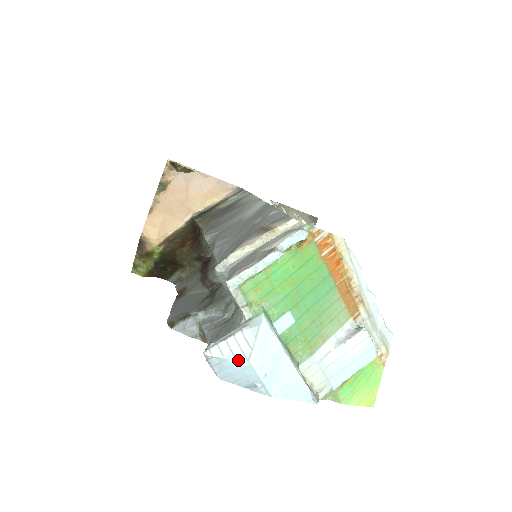
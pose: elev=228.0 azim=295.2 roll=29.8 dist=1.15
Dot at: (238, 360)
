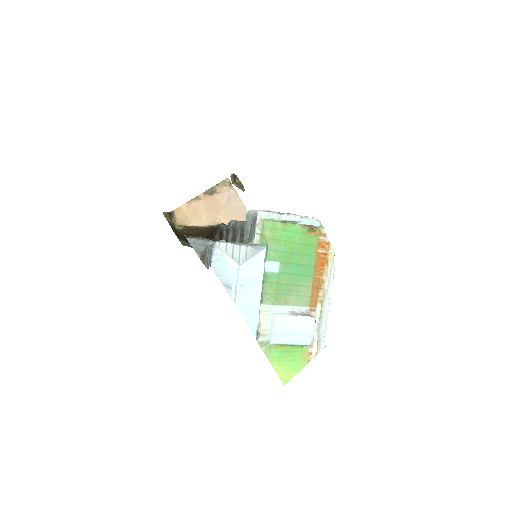
Dot at: (233, 261)
